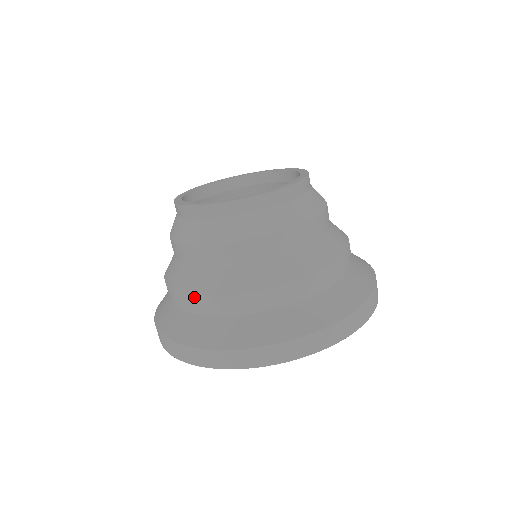
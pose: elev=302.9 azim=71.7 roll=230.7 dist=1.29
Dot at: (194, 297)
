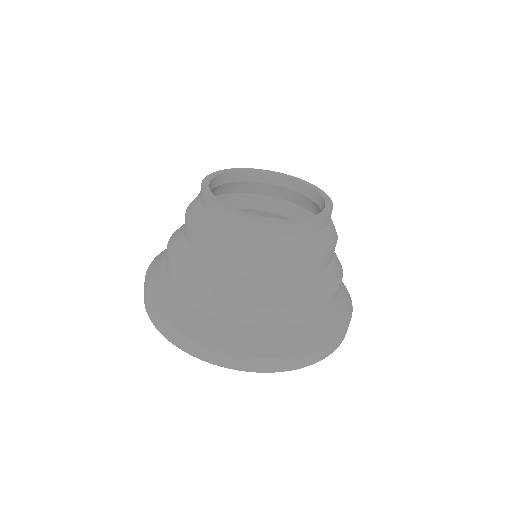
Dot at: (231, 304)
